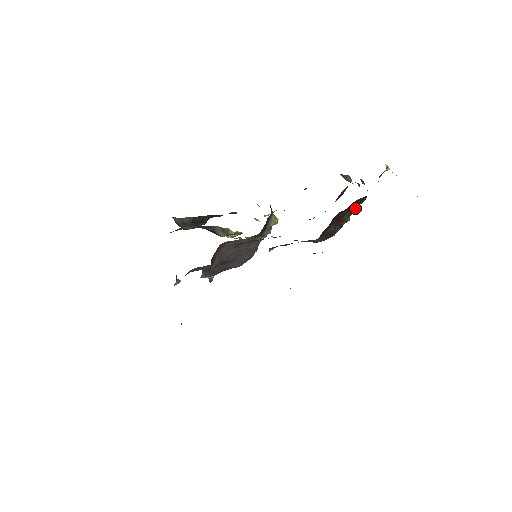
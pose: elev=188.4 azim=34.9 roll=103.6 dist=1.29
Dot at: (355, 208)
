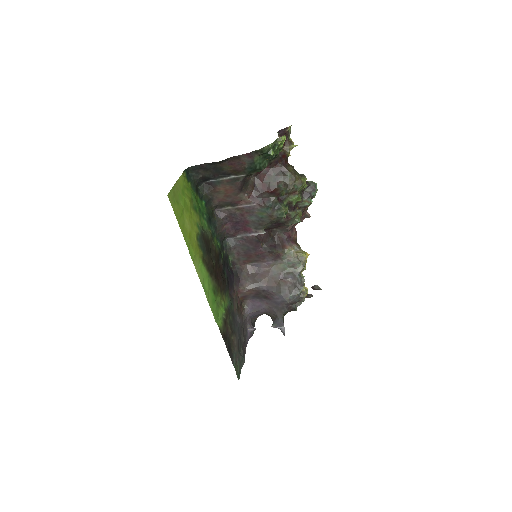
Dot at: (288, 182)
